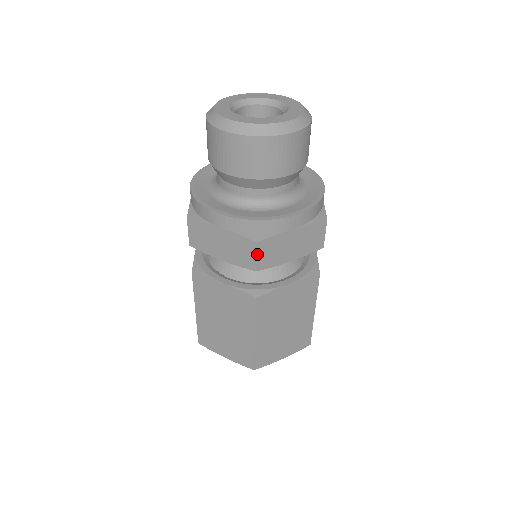
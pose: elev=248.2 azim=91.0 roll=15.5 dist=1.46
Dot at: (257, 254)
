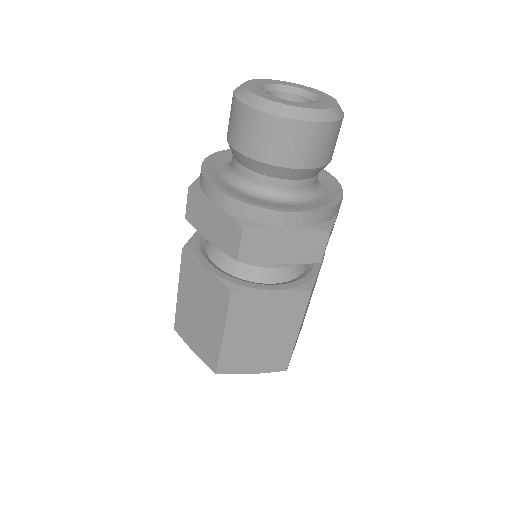
Dot at: (241, 241)
